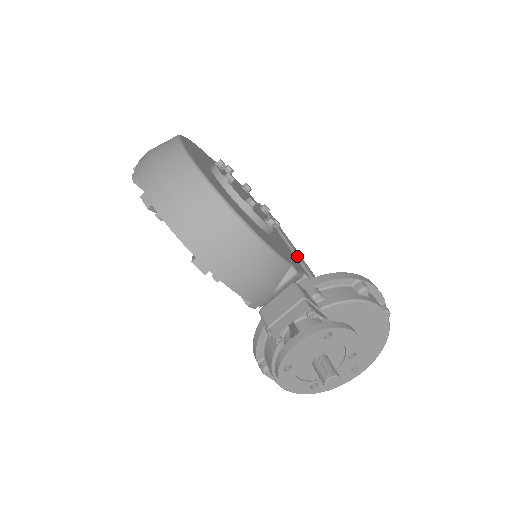
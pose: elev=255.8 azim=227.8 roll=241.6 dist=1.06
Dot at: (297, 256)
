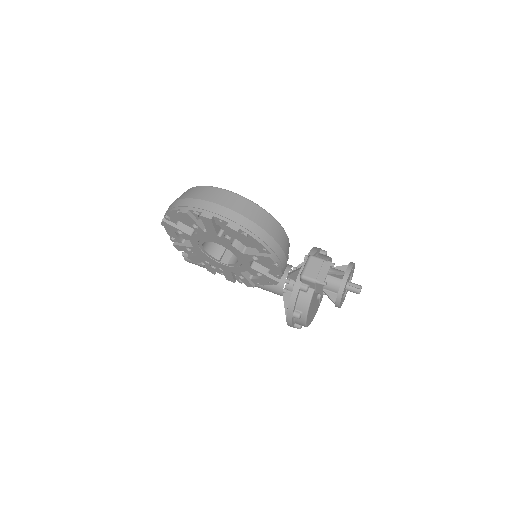
Dot at: occluded
